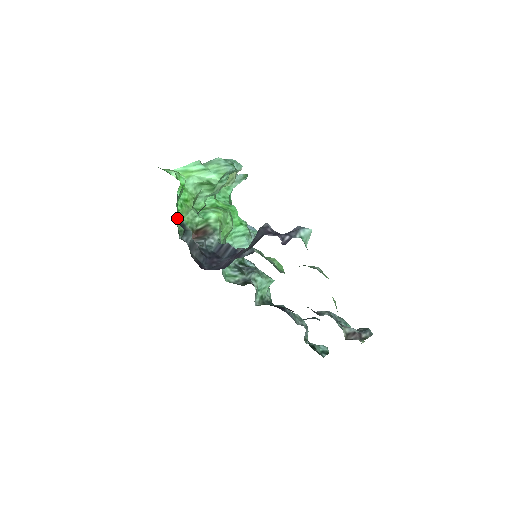
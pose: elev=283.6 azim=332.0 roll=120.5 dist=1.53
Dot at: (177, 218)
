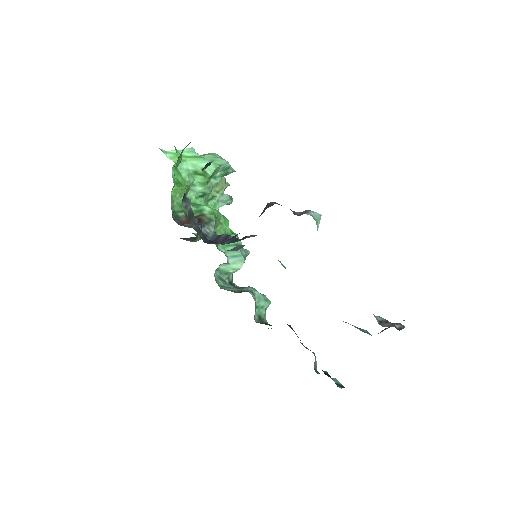
Dot at: (171, 195)
